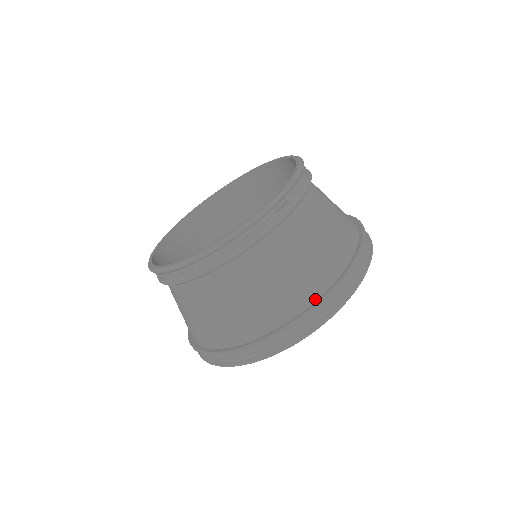
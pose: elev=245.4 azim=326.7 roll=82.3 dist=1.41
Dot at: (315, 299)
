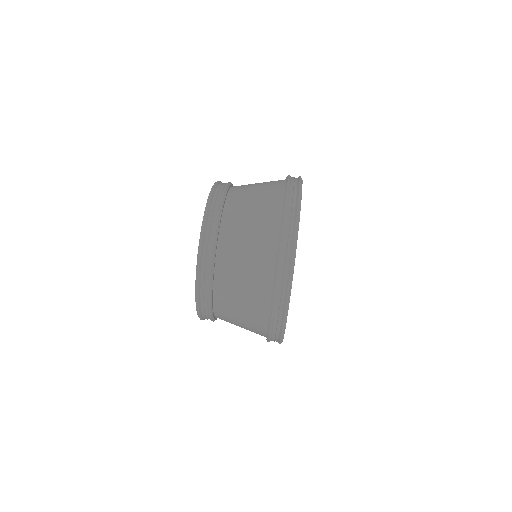
Dot at: (275, 256)
